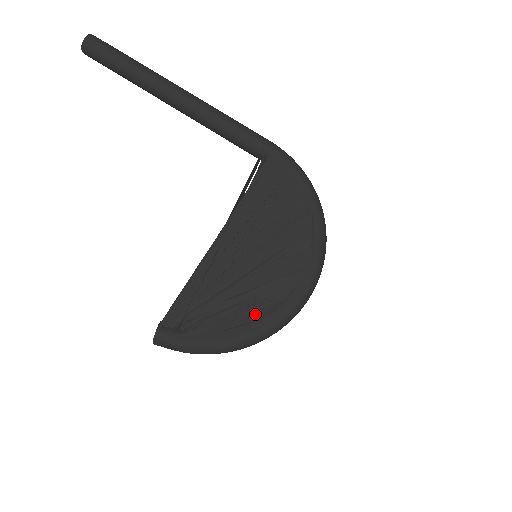
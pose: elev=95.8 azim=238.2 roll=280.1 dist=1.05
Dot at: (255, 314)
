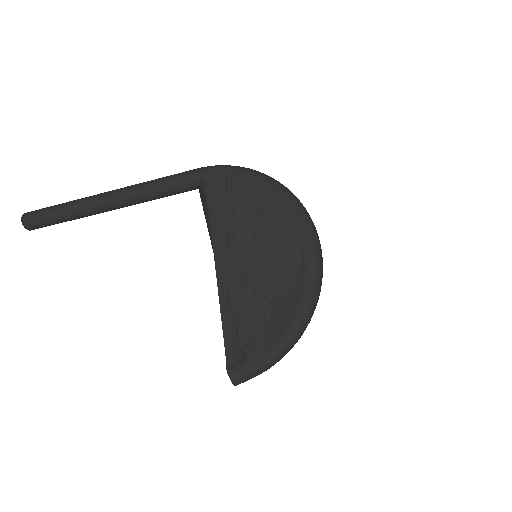
Dot at: (289, 297)
